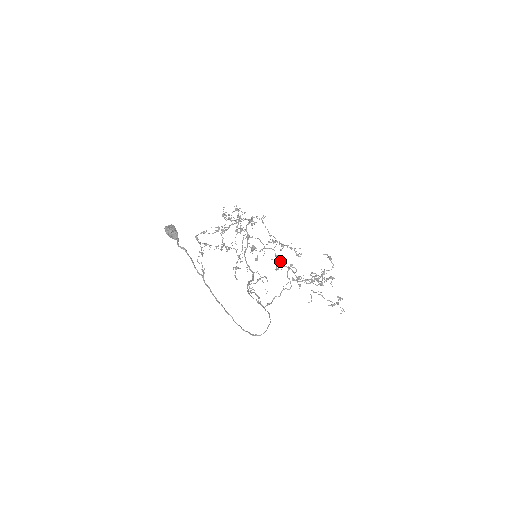
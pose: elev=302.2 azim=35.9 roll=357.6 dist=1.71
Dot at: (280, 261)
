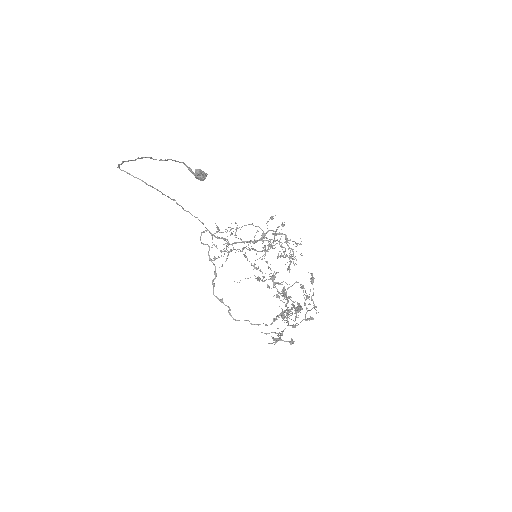
Dot at: occluded
